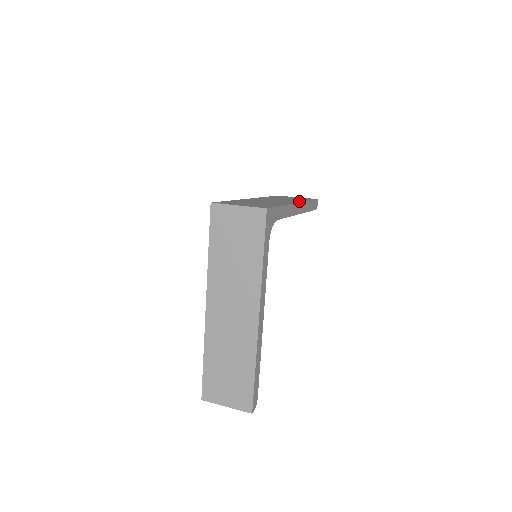
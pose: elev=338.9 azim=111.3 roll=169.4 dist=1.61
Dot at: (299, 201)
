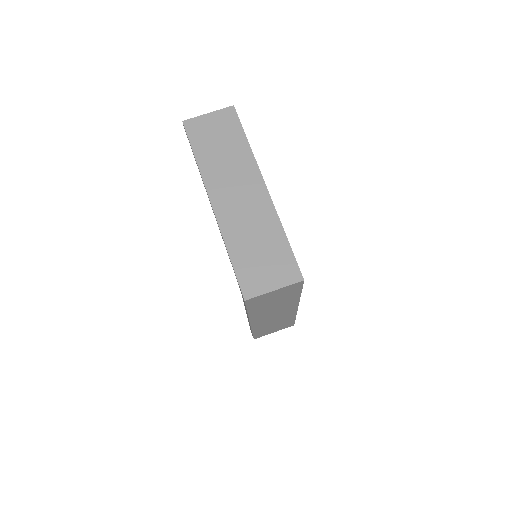
Dot at: (253, 166)
